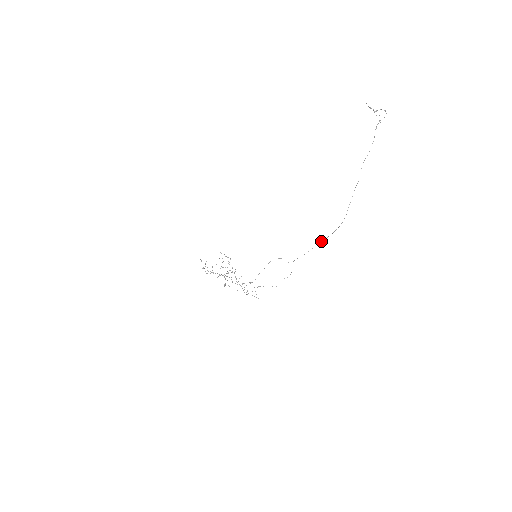
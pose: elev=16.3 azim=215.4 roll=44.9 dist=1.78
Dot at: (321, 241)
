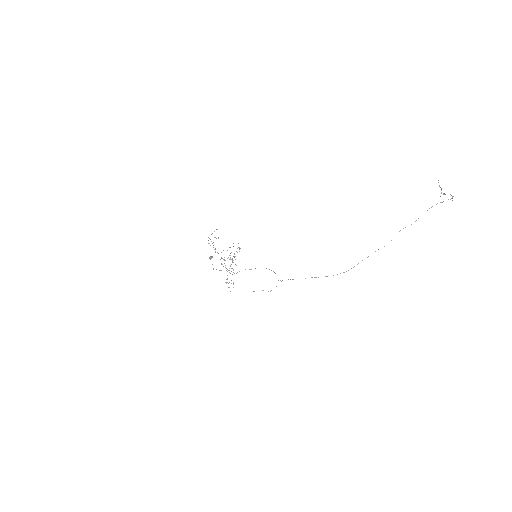
Dot at: (315, 277)
